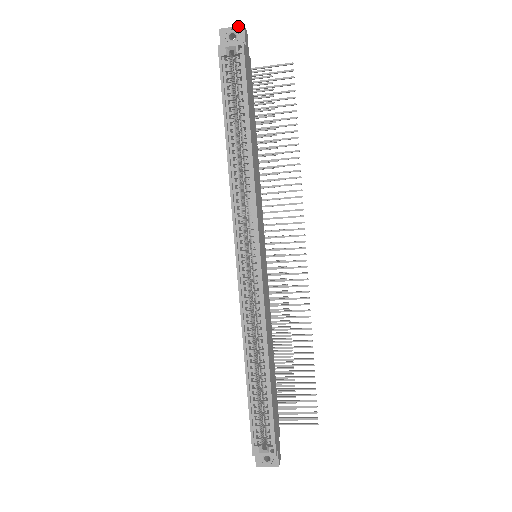
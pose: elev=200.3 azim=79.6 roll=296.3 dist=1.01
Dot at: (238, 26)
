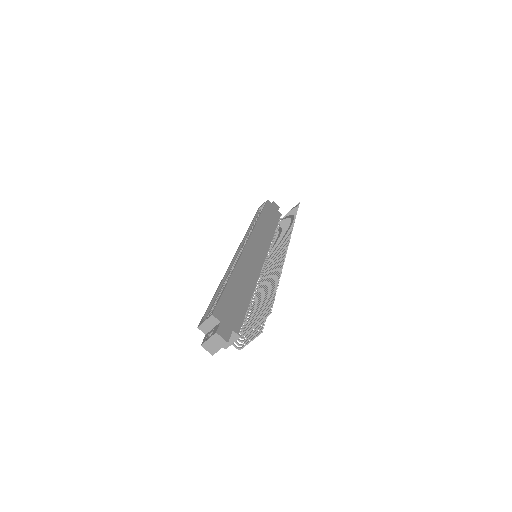
Dot at: occluded
